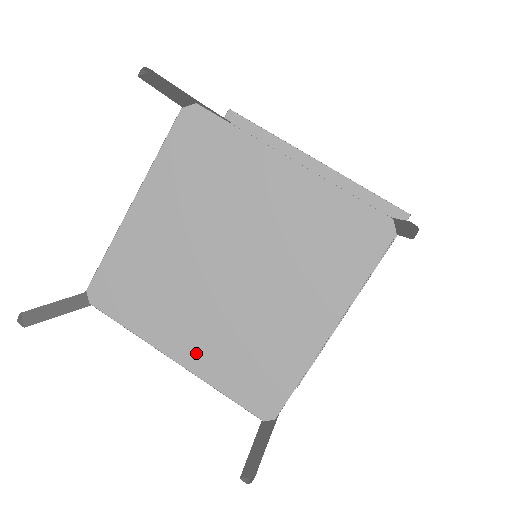
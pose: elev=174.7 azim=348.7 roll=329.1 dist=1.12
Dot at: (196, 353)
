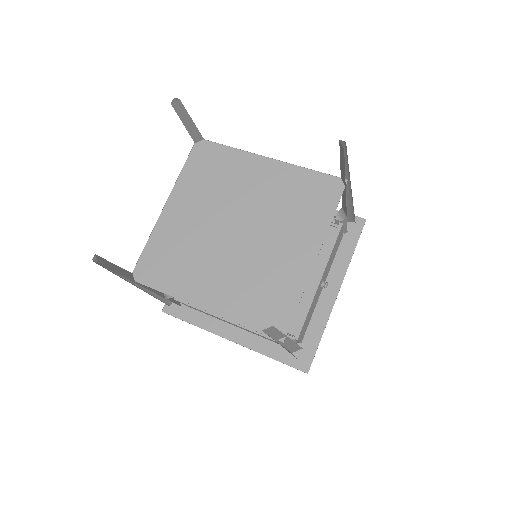
Dot at: (219, 299)
